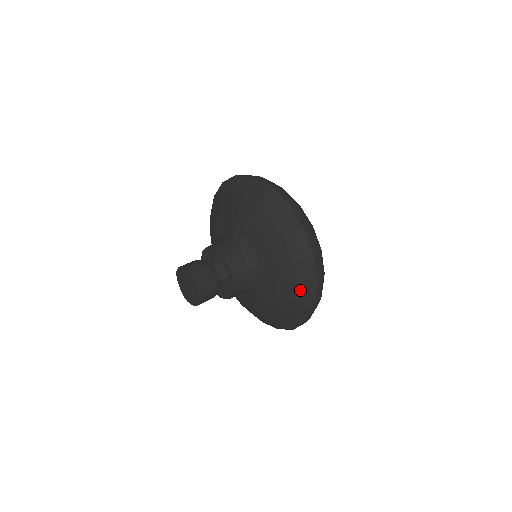
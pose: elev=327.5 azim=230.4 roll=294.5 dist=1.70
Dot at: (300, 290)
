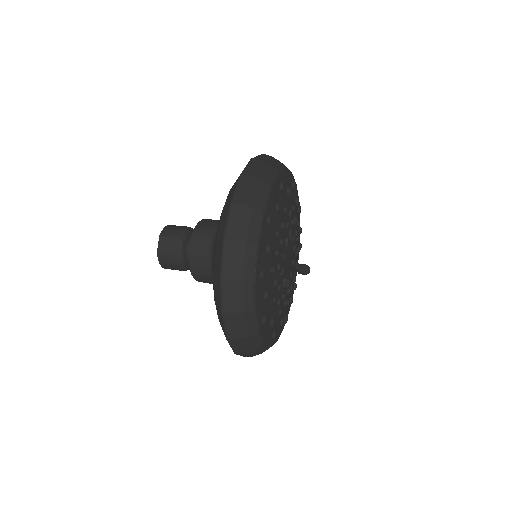
Dot at: (215, 282)
